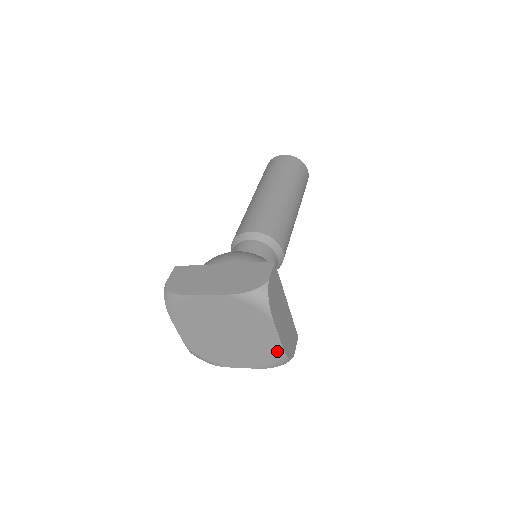
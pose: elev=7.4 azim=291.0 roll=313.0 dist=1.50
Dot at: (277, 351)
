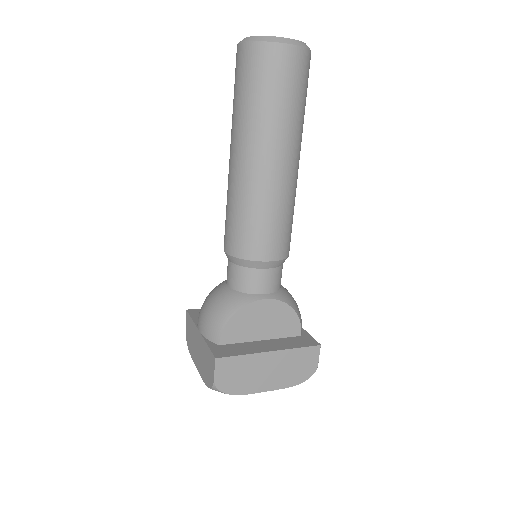
Dot at: occluded
